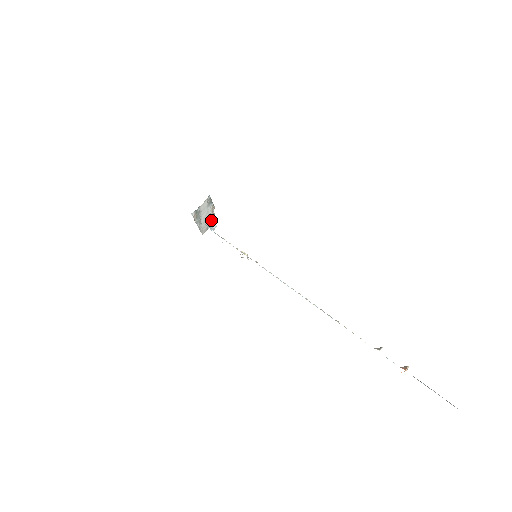
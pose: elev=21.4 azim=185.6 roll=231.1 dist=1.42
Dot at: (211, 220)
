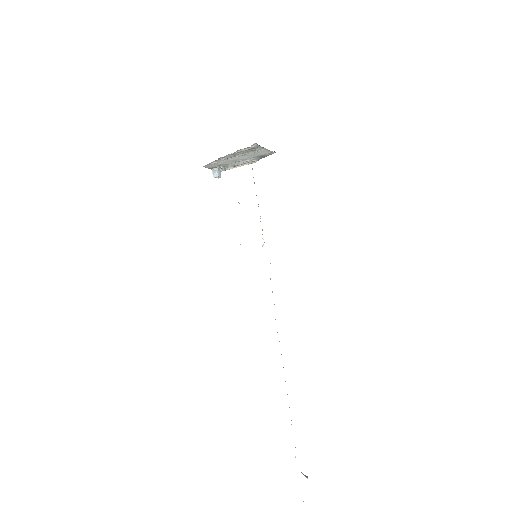
Dot at: (225, 167)
